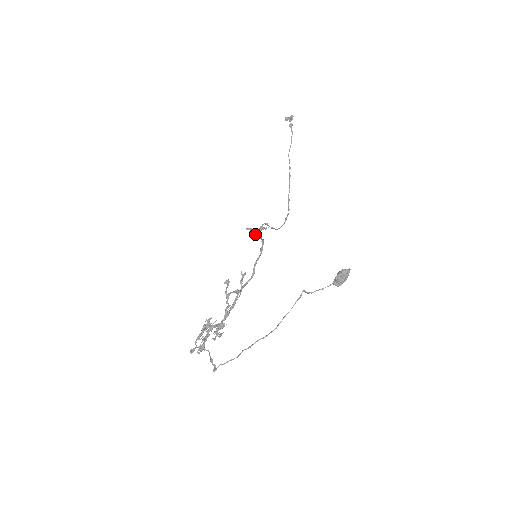
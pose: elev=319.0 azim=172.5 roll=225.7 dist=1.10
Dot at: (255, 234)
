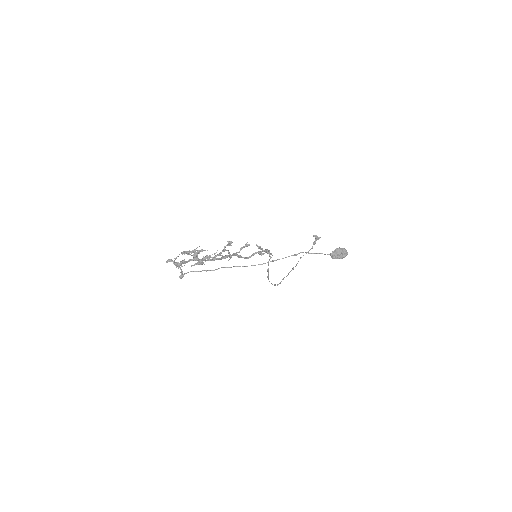
Dot at: (260, 253)
